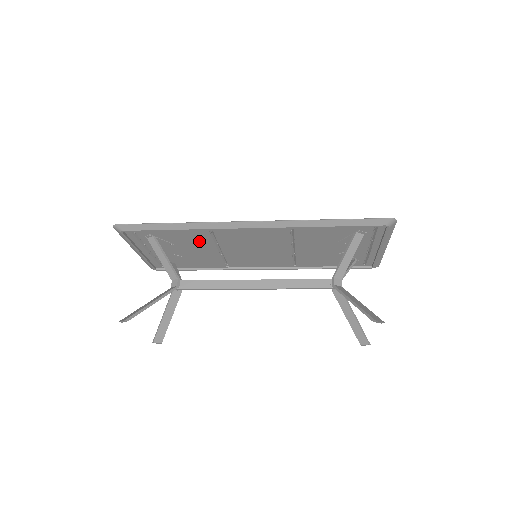
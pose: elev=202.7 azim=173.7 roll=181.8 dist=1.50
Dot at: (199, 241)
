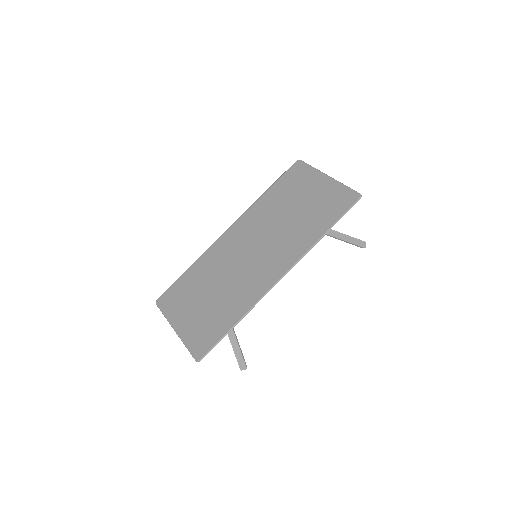
Dot at: (230, 295)
